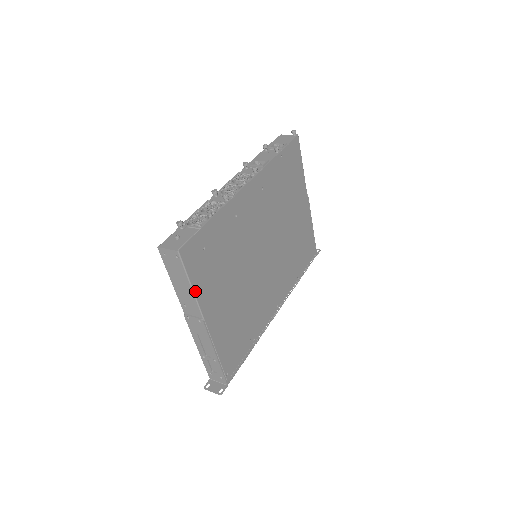
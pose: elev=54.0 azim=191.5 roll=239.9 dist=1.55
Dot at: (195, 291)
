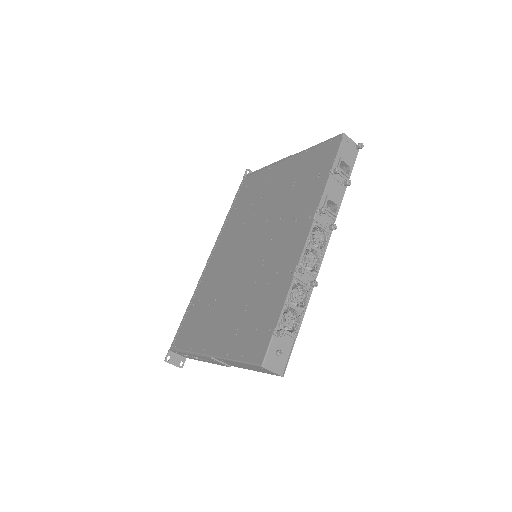
Dot at: occluded
